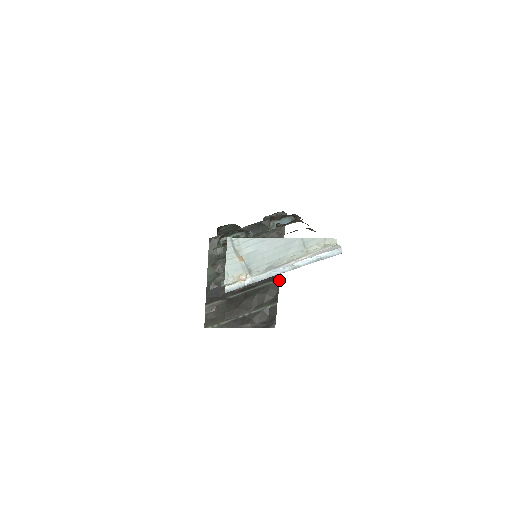
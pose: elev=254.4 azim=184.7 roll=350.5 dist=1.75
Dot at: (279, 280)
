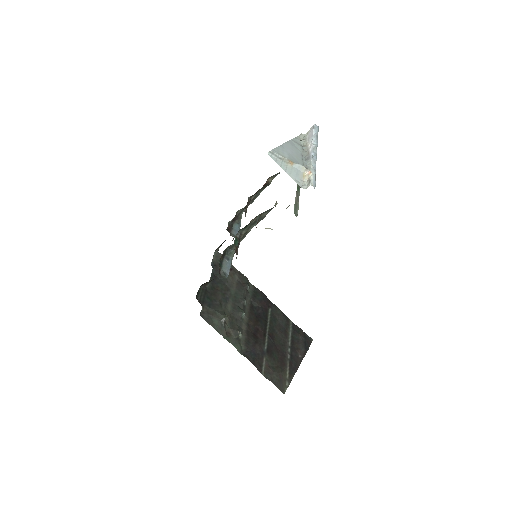
Dot at: (271, 303)
